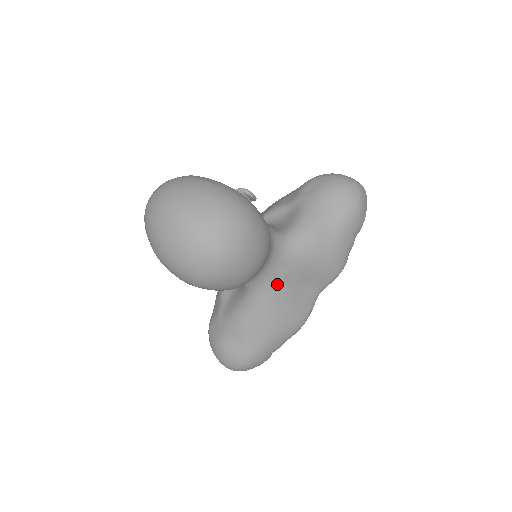
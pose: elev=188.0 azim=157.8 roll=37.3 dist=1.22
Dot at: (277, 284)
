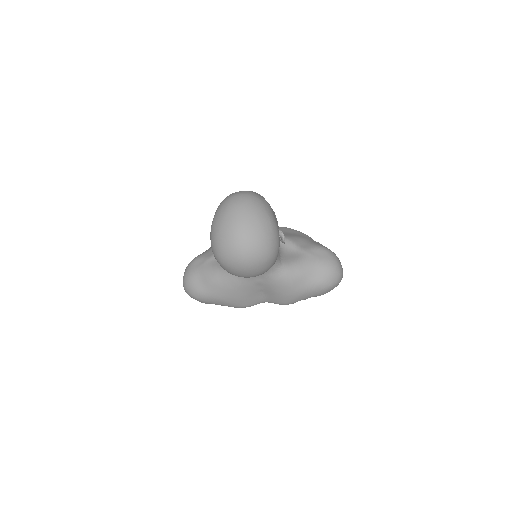
Dot at: (251, 282)
